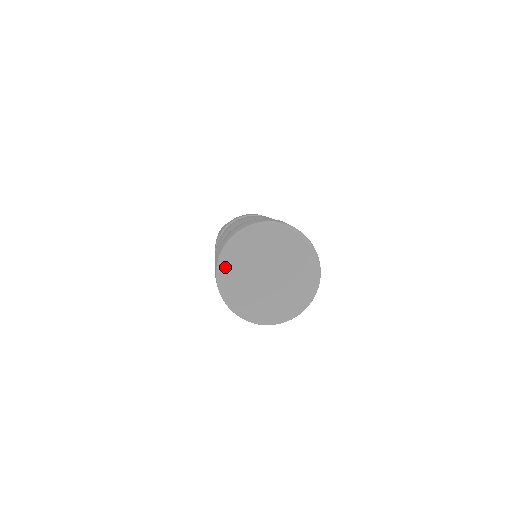
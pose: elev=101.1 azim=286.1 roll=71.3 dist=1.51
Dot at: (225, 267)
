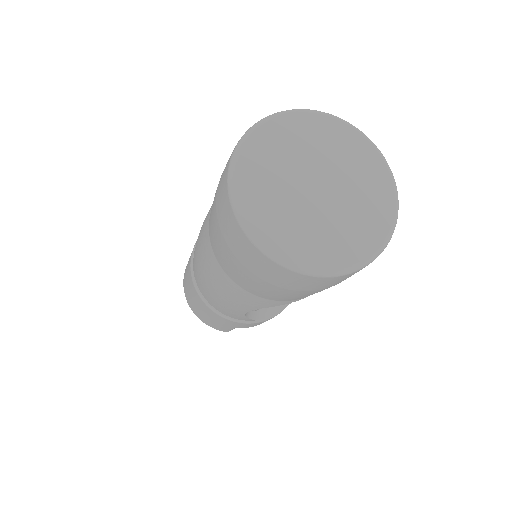
Dot at: (243, 181)
